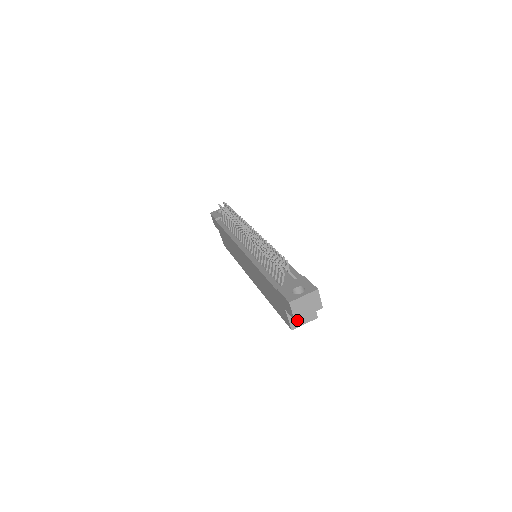
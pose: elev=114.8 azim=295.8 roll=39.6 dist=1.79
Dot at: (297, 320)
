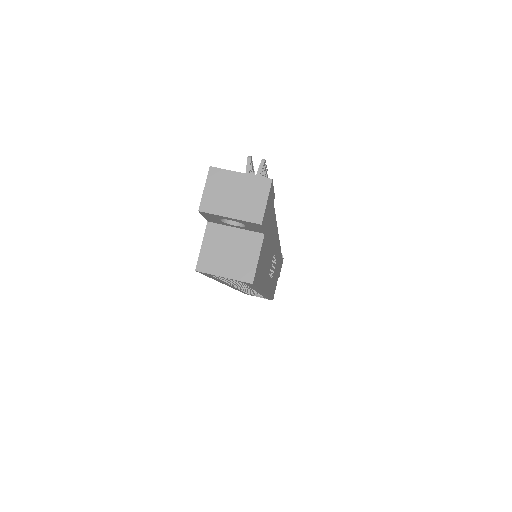
Dot at: (215, 258)
